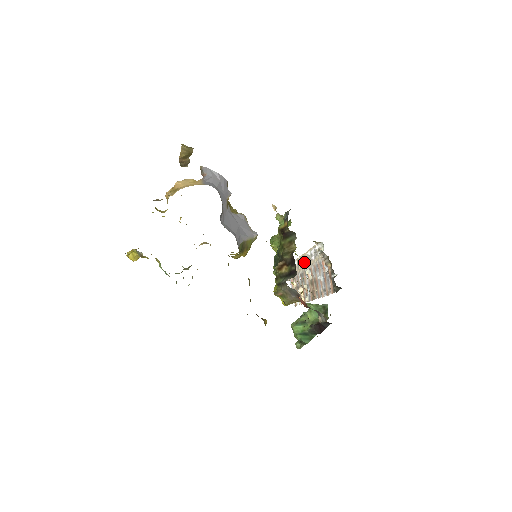
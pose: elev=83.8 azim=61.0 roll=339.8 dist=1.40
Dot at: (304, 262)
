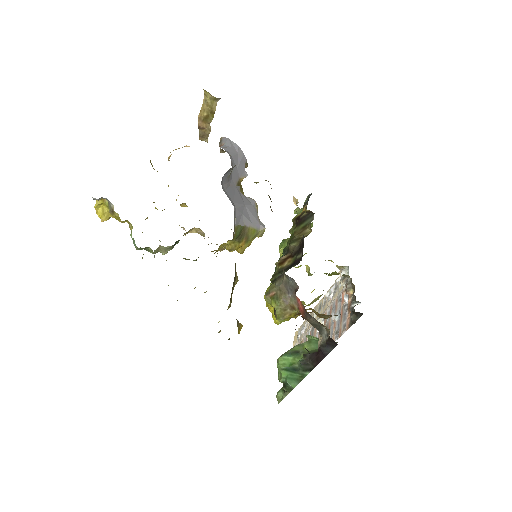
Dot at: (319, 311)
